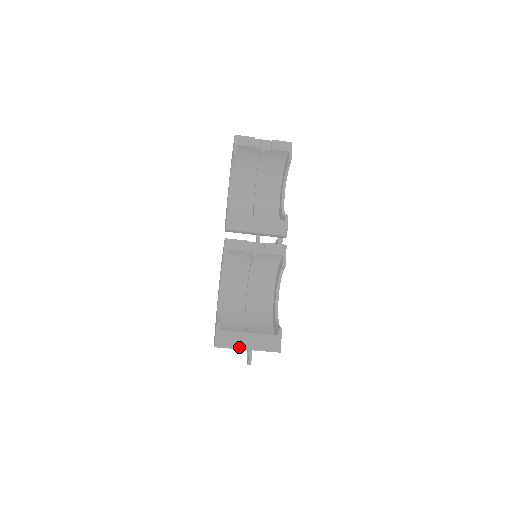
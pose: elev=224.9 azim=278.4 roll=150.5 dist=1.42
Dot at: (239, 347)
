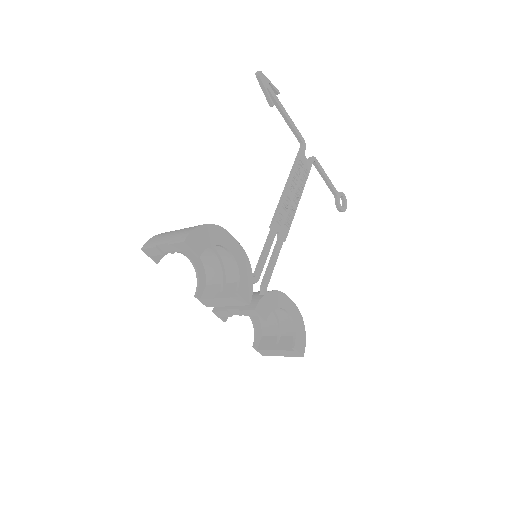
Dot at: (276, 355)
